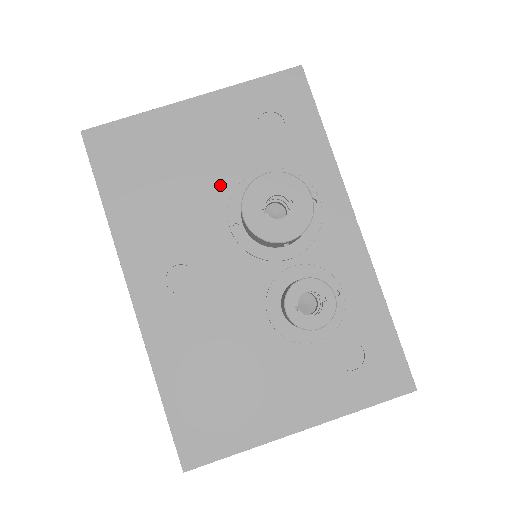
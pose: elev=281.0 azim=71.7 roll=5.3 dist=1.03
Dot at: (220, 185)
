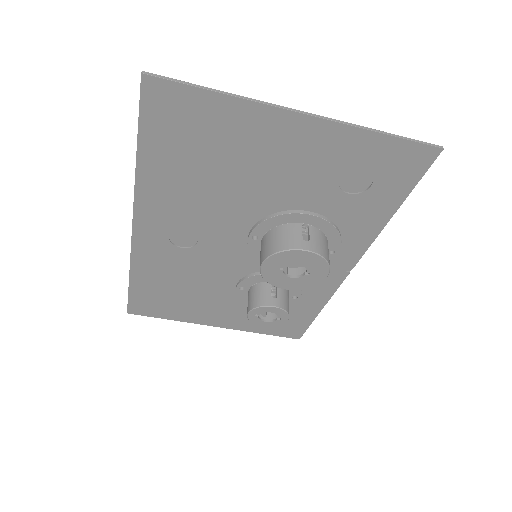
Dot at: (266, 200)
